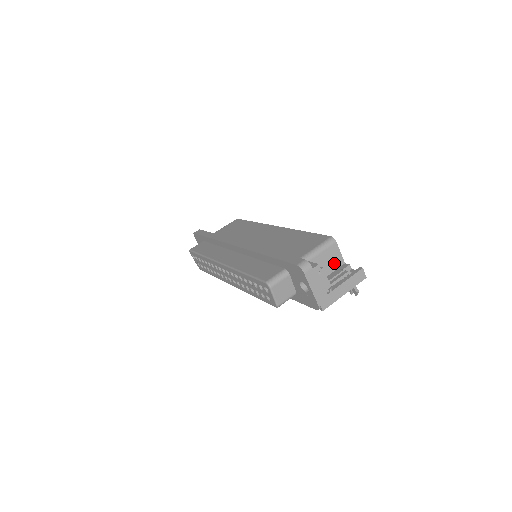
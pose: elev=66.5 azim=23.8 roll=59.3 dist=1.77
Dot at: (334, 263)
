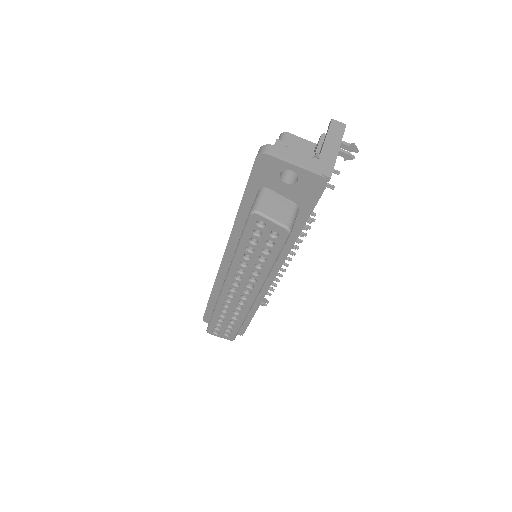
Dot at: occluded
